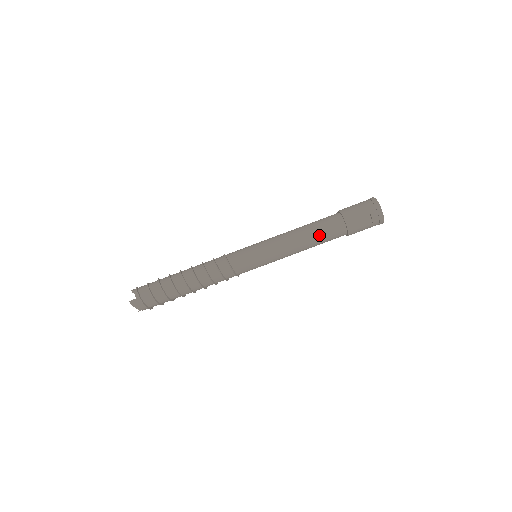
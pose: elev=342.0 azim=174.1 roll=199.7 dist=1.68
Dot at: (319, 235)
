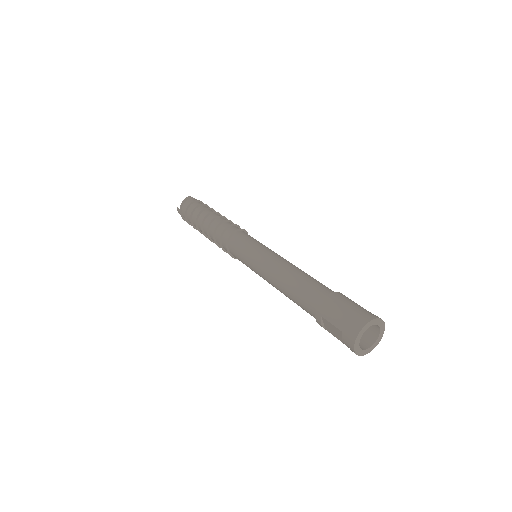
Dot at: (293, 298)
